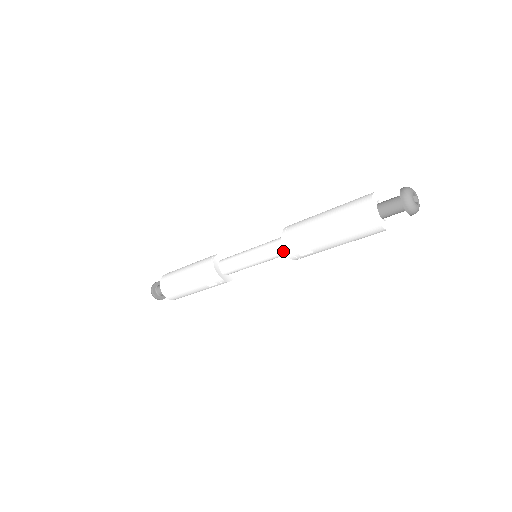
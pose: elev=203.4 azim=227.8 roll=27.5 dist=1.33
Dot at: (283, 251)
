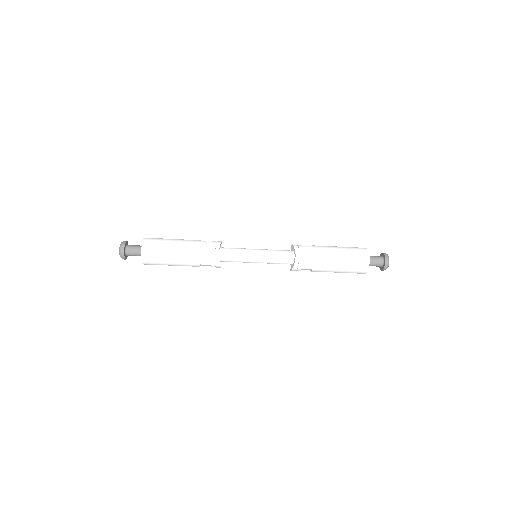
Dot at: (291, 270)
